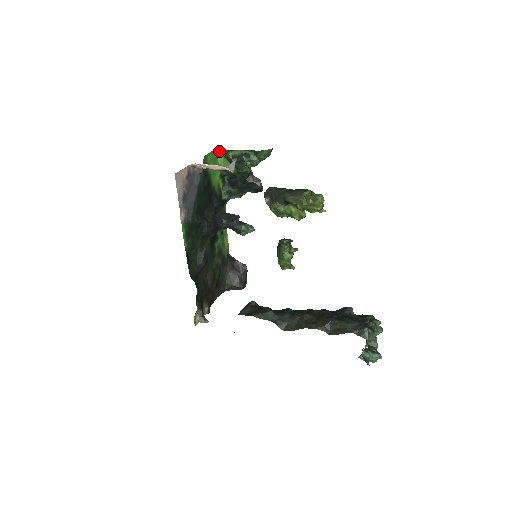
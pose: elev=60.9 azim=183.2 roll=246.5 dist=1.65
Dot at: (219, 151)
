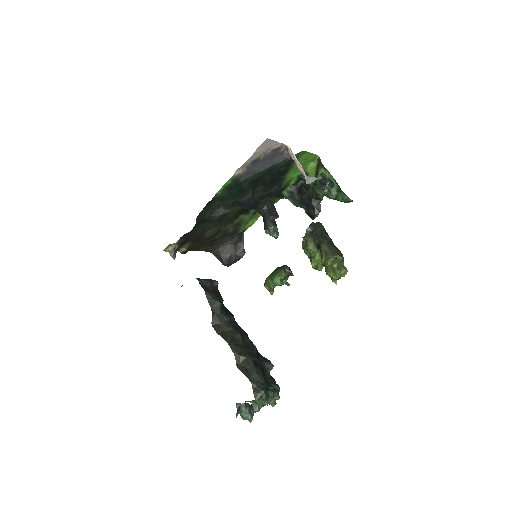
Dot at: (318, 159)
